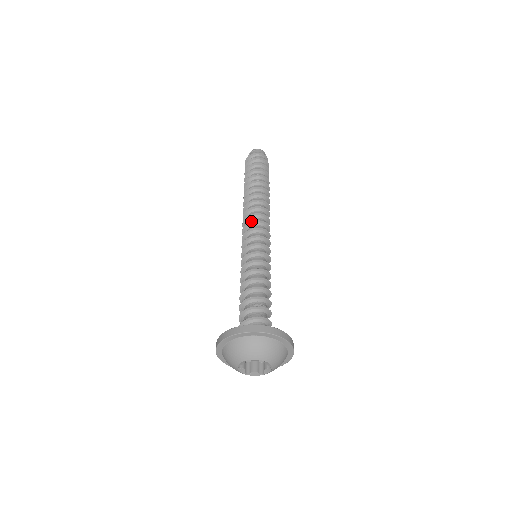
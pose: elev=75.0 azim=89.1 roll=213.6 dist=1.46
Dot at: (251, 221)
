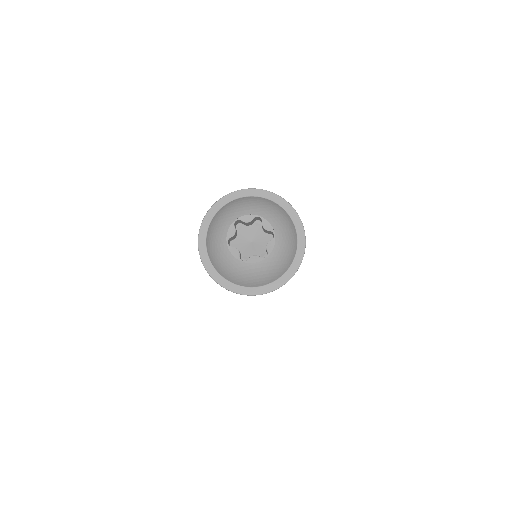
Dot at: occluded
